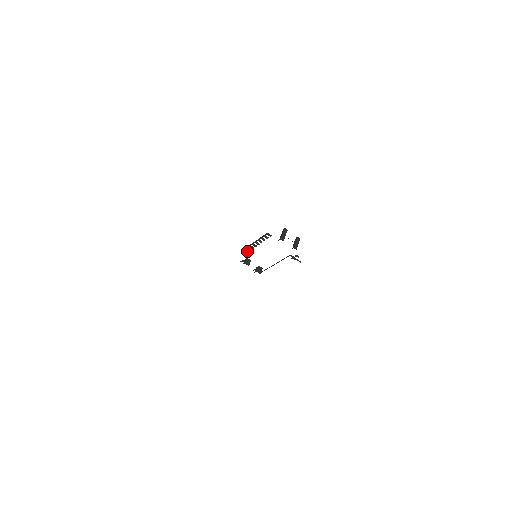
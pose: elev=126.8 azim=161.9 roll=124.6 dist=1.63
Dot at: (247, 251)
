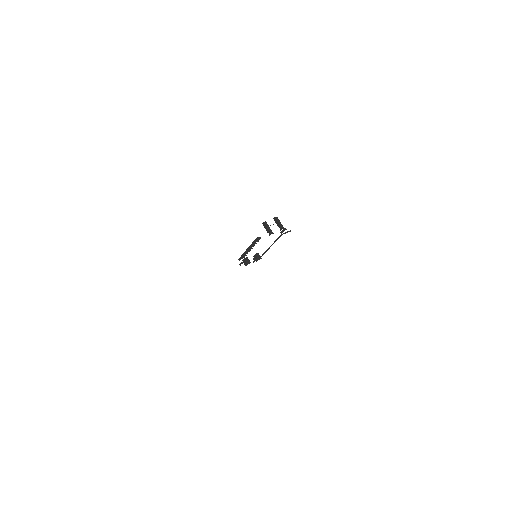
Dot at: (243, 257)
